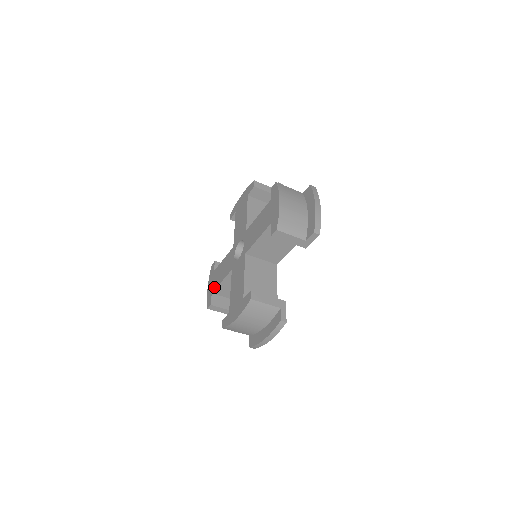
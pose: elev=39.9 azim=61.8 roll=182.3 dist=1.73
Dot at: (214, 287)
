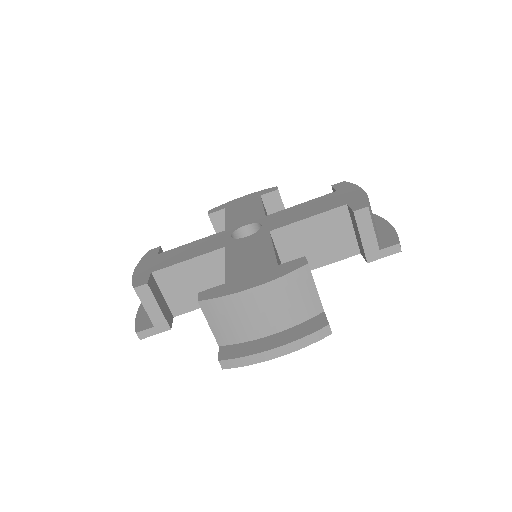
Dot at: (161, 266)
